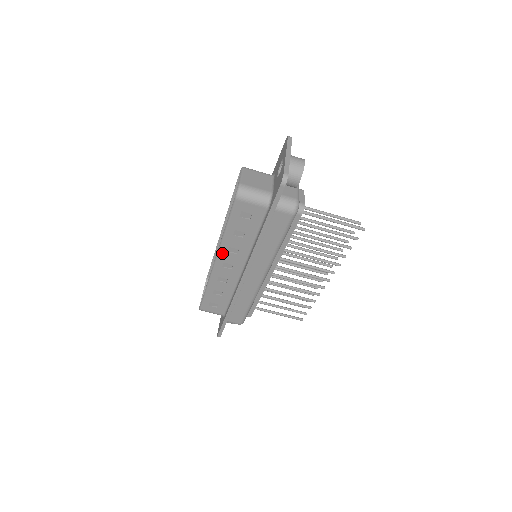
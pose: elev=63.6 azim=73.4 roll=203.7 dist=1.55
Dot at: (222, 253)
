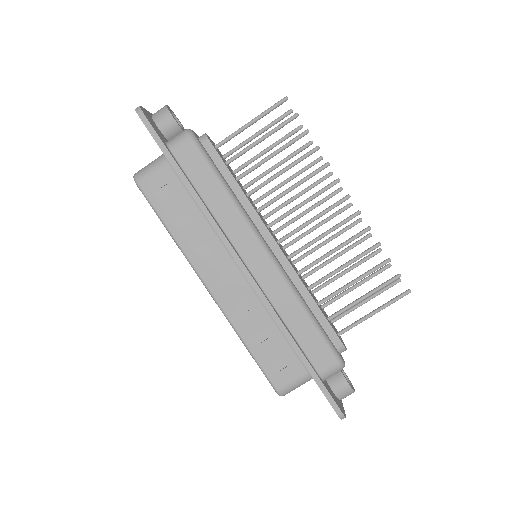
Dot at: (199, 267)
